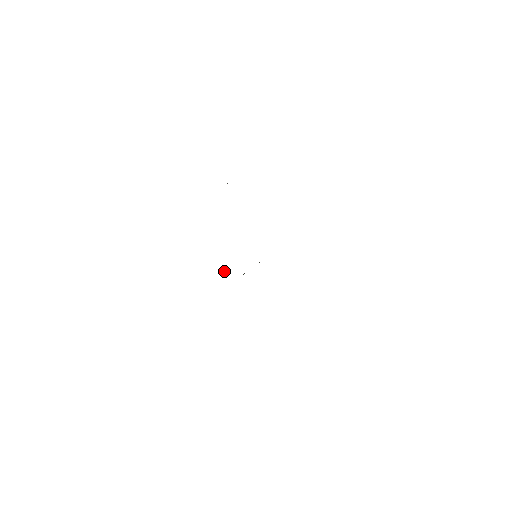
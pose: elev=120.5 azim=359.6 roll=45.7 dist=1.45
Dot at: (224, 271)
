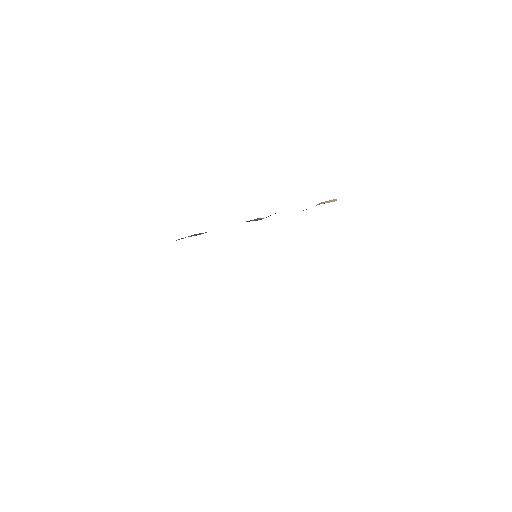
Dot at: occluded
